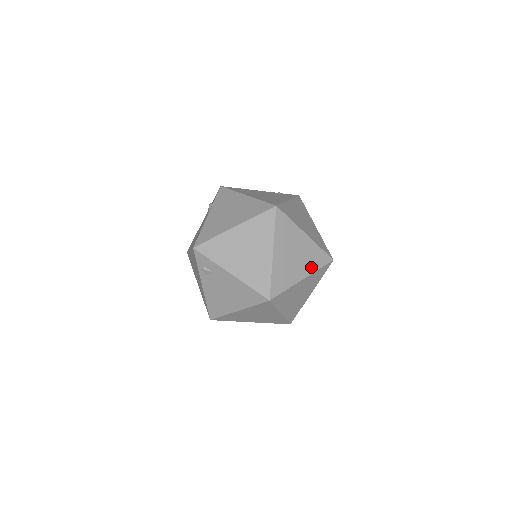
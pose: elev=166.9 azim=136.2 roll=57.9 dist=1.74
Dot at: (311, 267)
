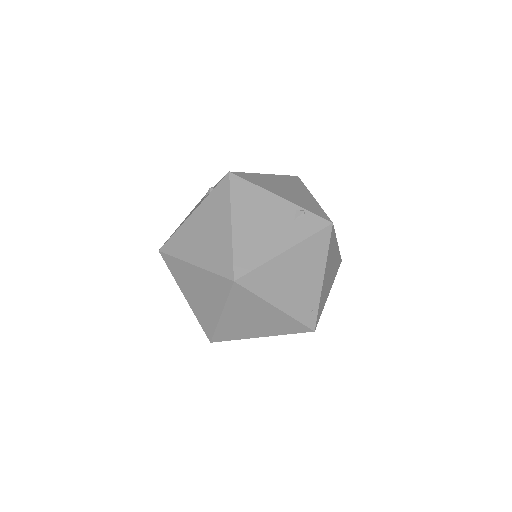
Dot at: (276, 331)
